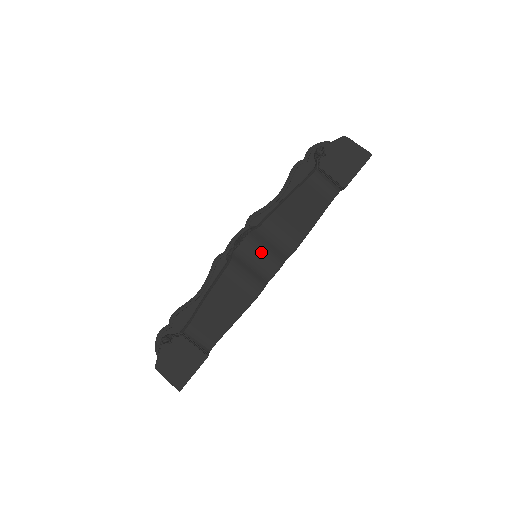
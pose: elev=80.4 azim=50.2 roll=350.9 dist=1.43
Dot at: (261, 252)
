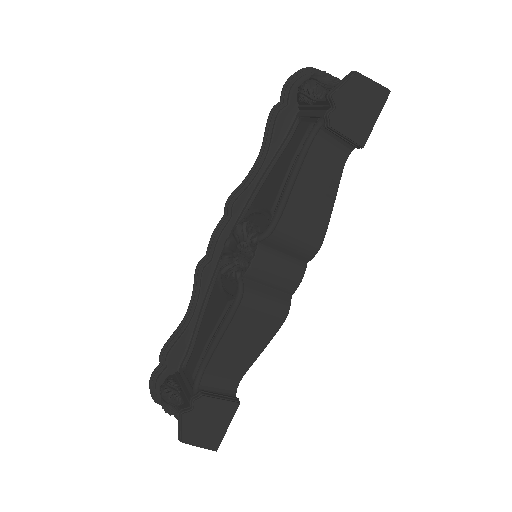
Dot at: (278, 264)
